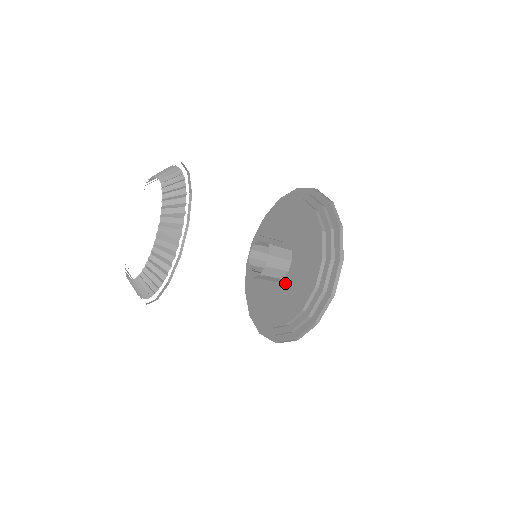
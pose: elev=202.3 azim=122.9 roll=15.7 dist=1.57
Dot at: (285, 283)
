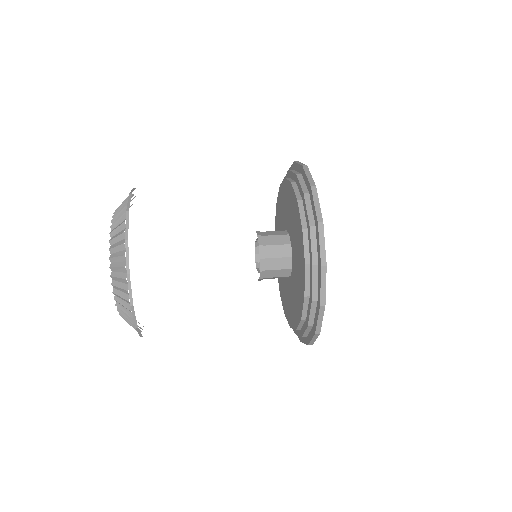
Dot at: (291, 282)
